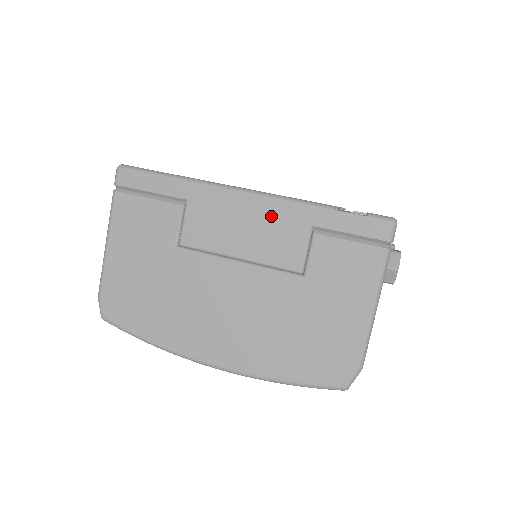
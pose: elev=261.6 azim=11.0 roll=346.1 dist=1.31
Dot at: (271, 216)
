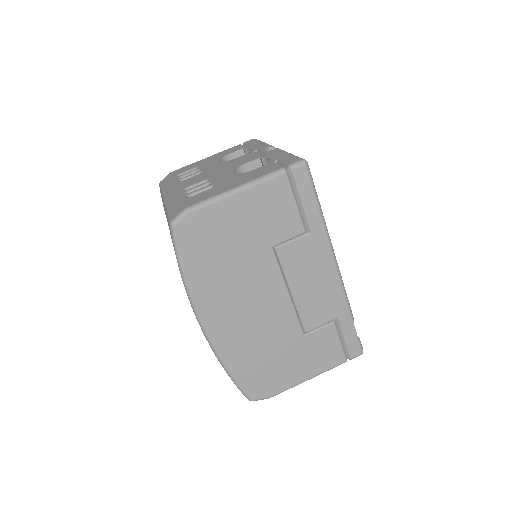
Dot at: (331, 293)
